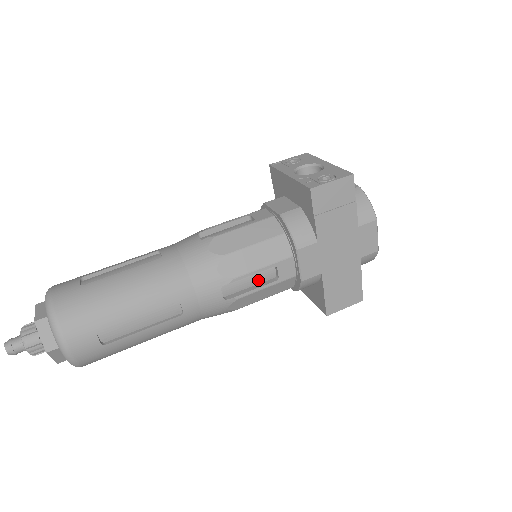
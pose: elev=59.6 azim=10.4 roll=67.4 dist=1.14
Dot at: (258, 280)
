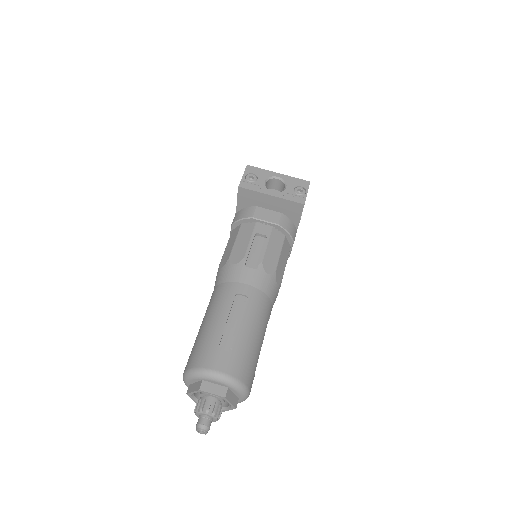
Dot at: occluded
